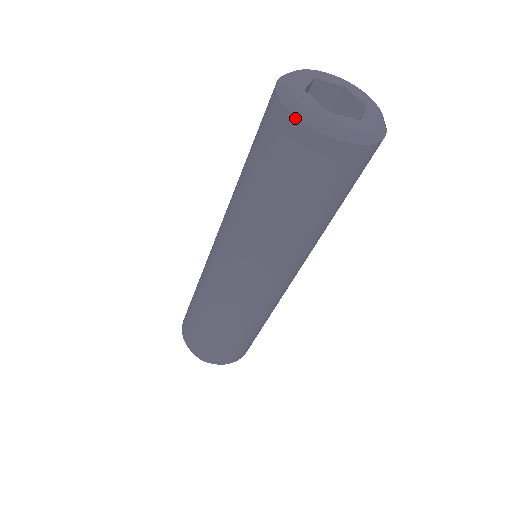
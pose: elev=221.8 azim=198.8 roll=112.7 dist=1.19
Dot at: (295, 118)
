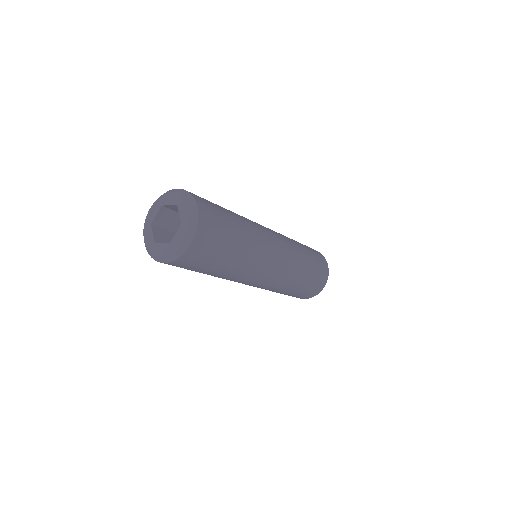
Dot at: (168, 263)
